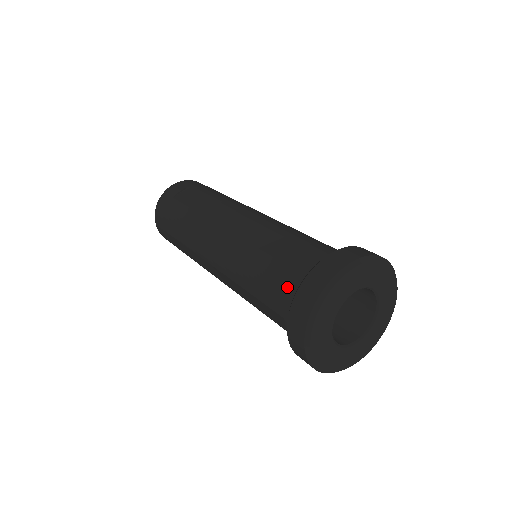
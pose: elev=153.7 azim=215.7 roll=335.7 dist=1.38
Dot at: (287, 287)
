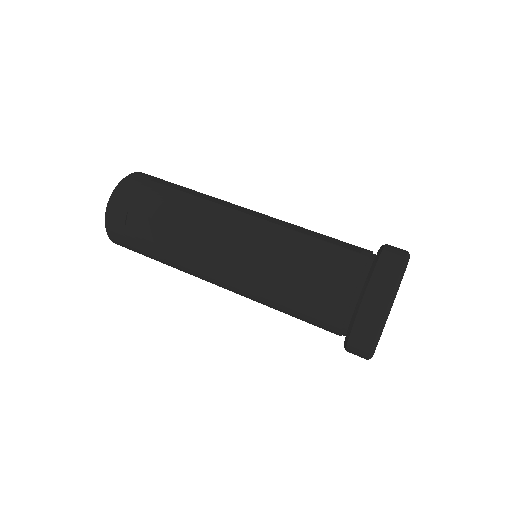
Dot at: (330, 325)
